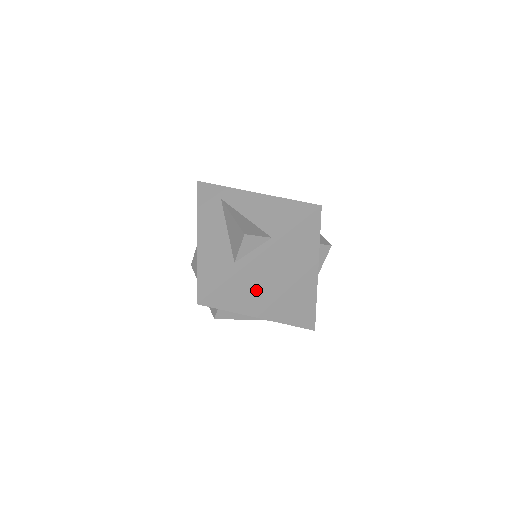
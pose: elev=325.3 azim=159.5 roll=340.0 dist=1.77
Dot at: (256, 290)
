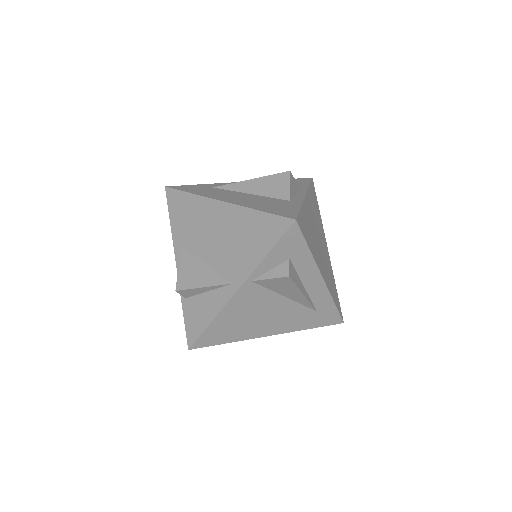
Dot at: (313, 237)
